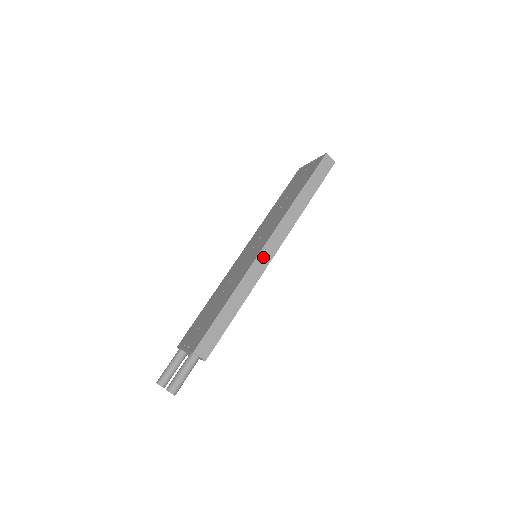
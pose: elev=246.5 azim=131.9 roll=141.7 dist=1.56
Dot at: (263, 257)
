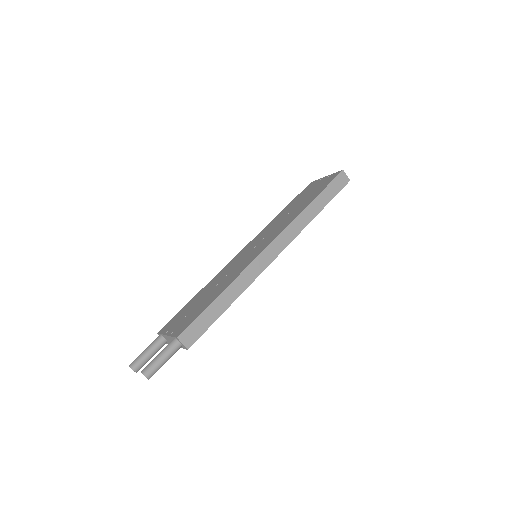
Dot at: (265, 256)
